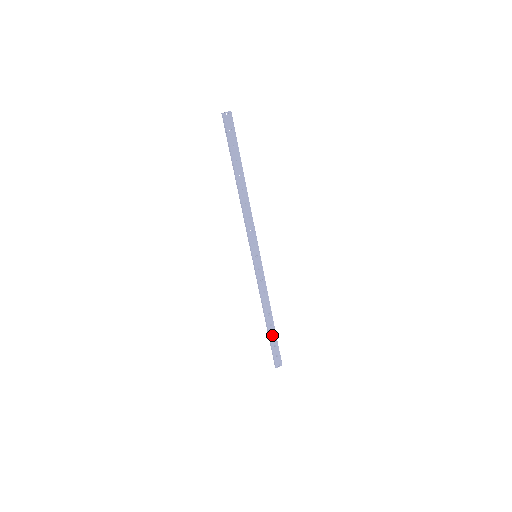
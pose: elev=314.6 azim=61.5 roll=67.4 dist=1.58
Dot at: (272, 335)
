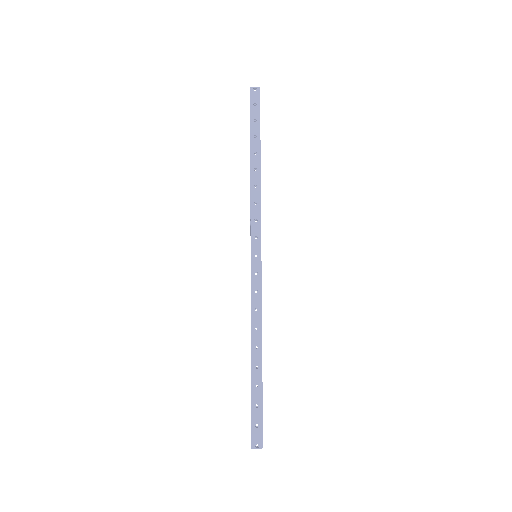
Dot at: (257, 386)
